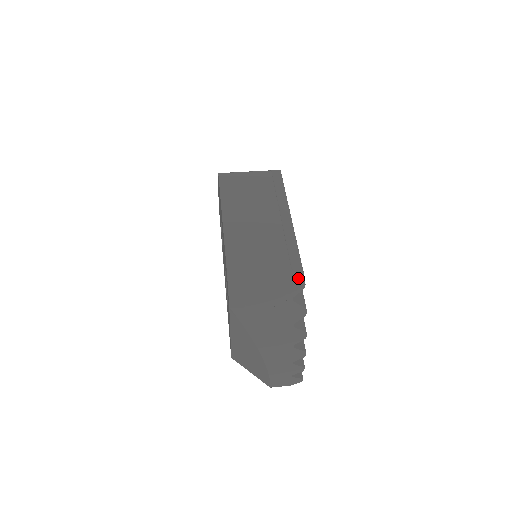
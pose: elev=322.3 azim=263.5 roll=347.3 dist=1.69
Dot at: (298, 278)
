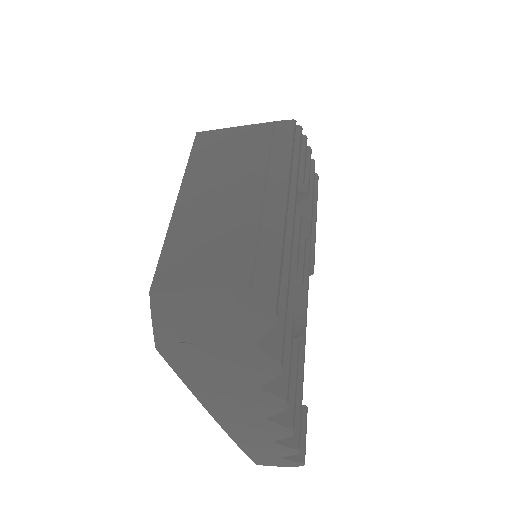
Dot at: (263, 308)
